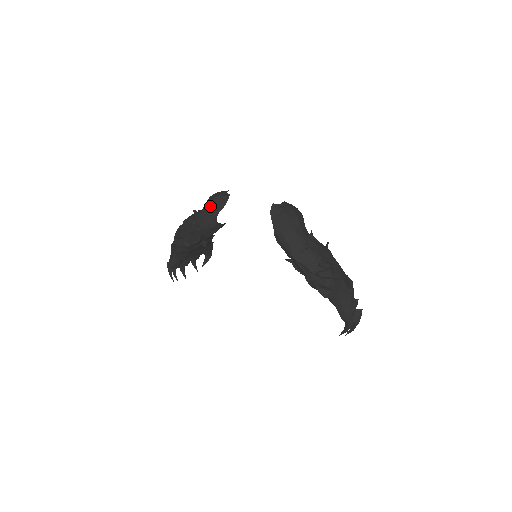
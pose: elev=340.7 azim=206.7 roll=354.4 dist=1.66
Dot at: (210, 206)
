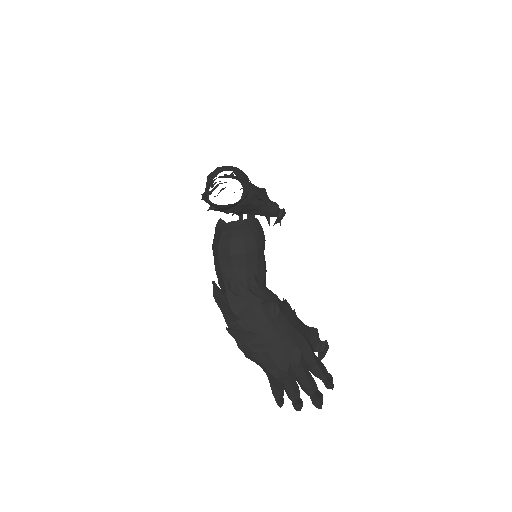
Dot at: occluded
